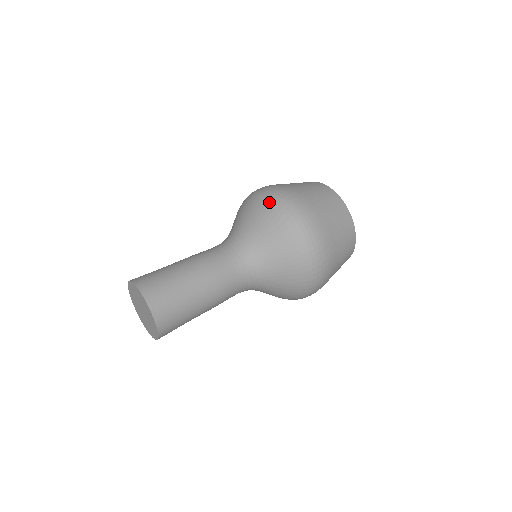
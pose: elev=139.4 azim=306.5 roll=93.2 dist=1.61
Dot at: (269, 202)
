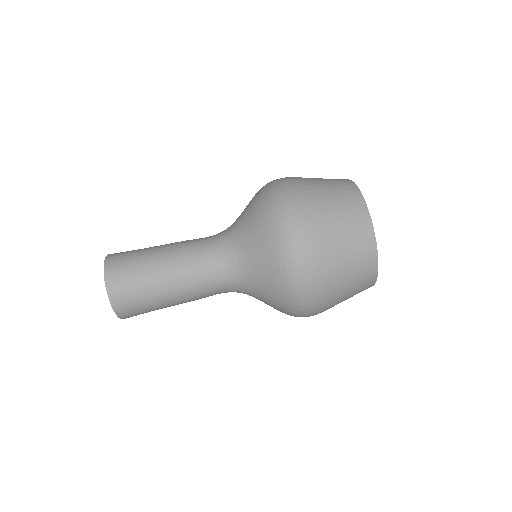
Dot at: (280, 251)
